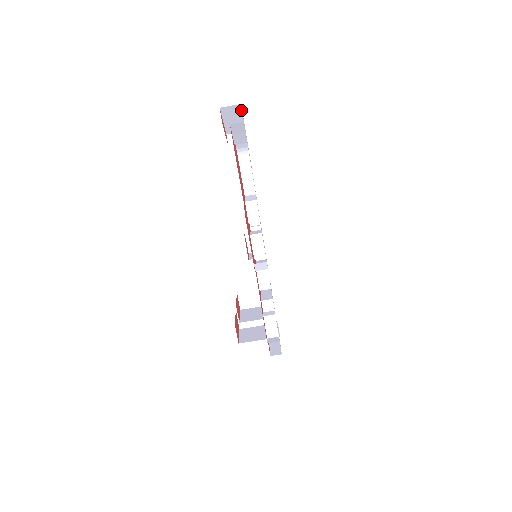
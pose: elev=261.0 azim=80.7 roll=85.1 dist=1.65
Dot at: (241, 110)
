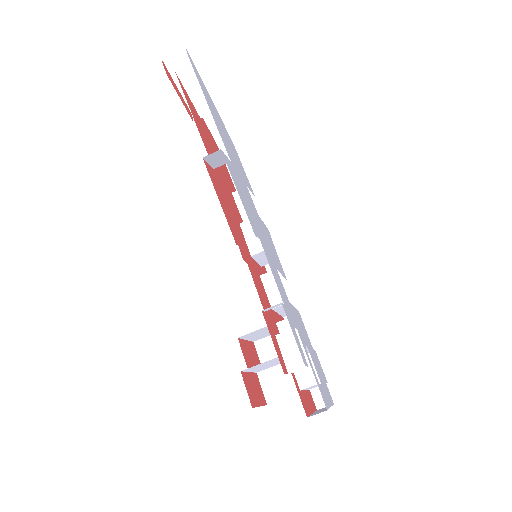
Dot at: occluded
